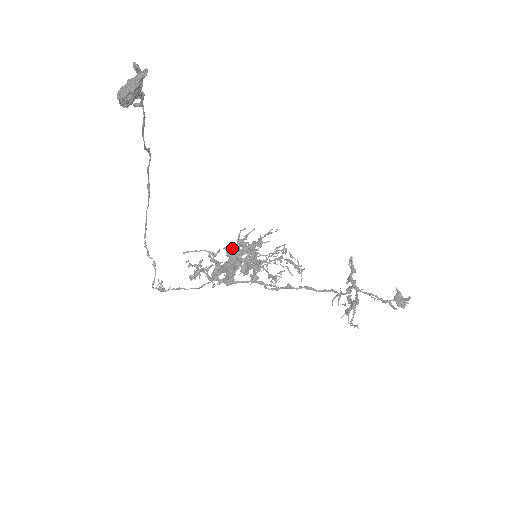
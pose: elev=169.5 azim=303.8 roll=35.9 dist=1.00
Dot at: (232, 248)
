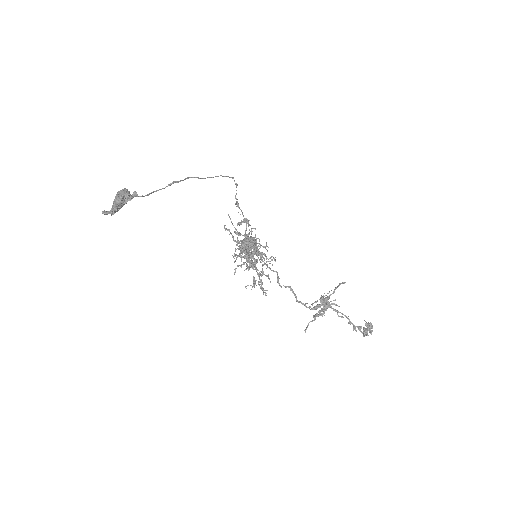
Dot at: occluded
